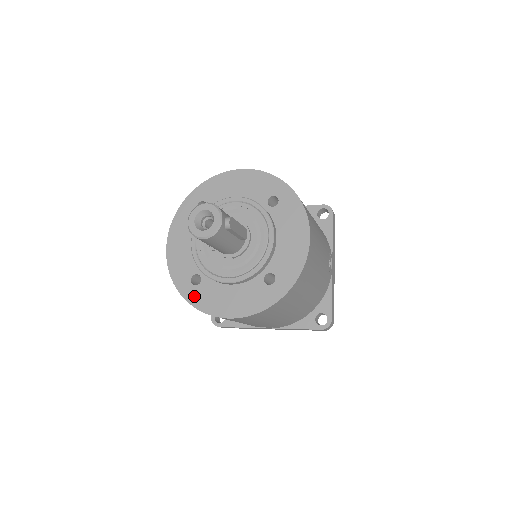
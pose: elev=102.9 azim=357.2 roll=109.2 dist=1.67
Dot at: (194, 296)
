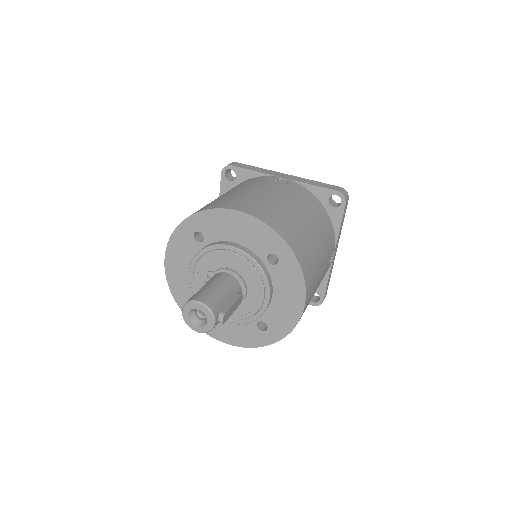
Dot at: occluded
